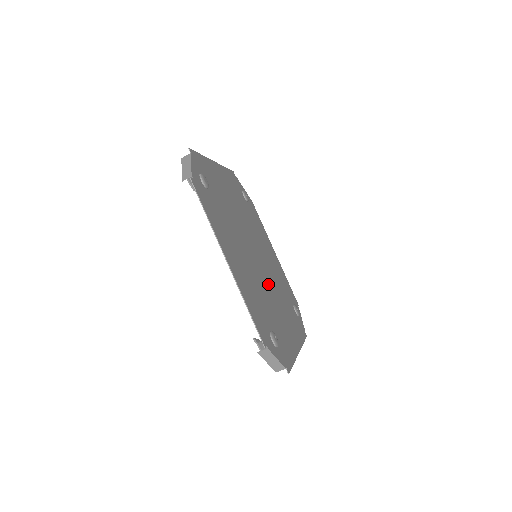
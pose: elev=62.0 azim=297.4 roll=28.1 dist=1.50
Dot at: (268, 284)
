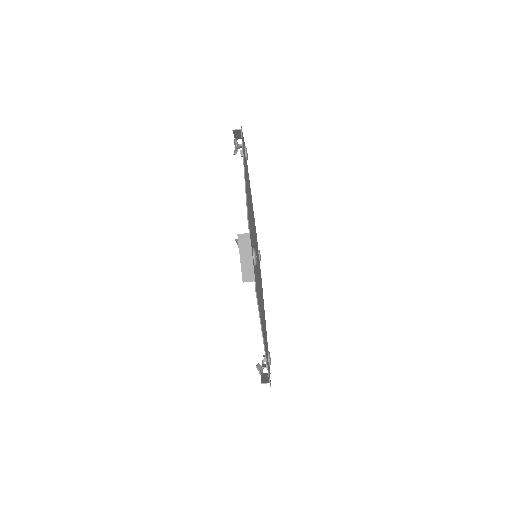
Dot at: (258, 276)
